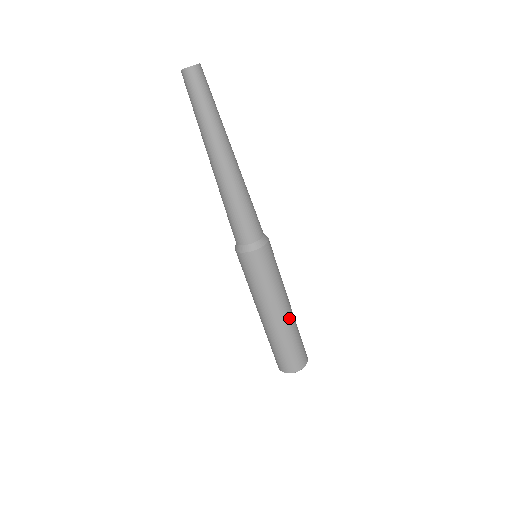
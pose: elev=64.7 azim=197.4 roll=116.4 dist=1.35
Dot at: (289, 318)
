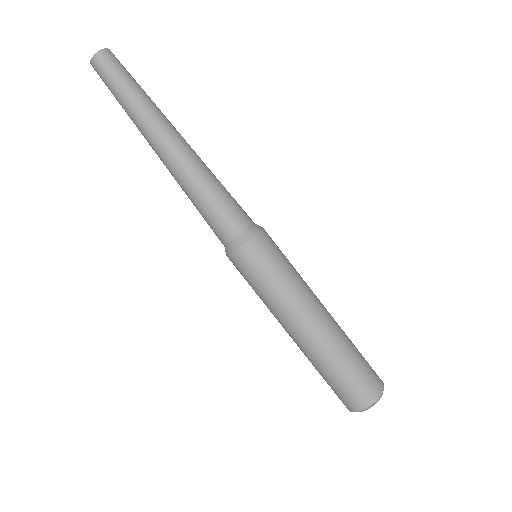
Dot at: (322, 333)
